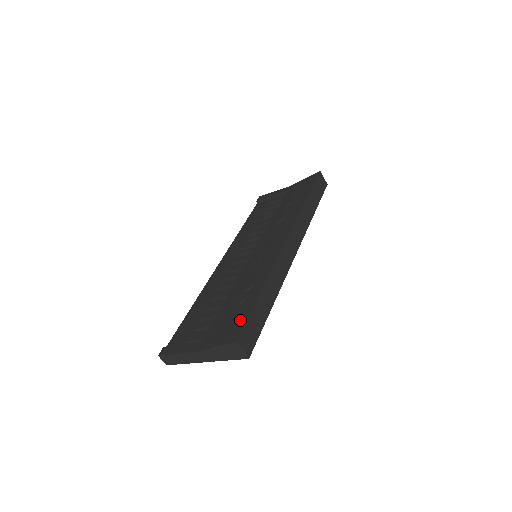
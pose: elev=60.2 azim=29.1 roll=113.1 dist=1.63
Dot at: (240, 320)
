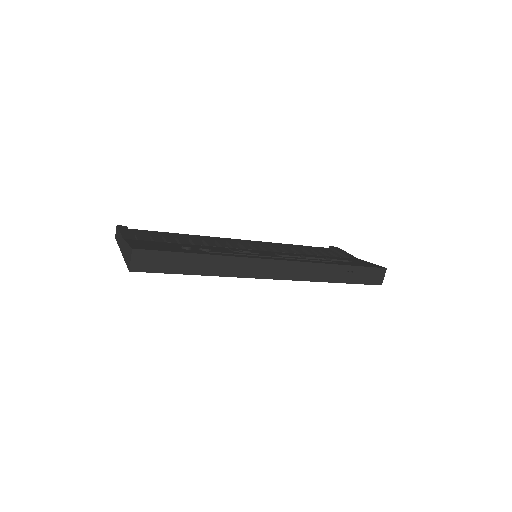
Dot at: (160, 248)
